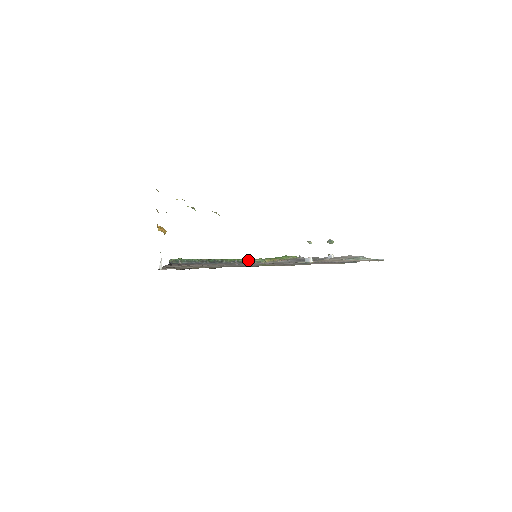
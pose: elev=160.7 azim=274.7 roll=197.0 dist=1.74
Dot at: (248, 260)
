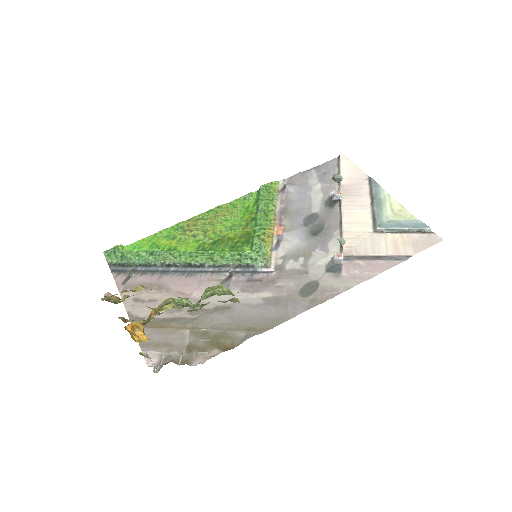
Dot at: (246, 264)
